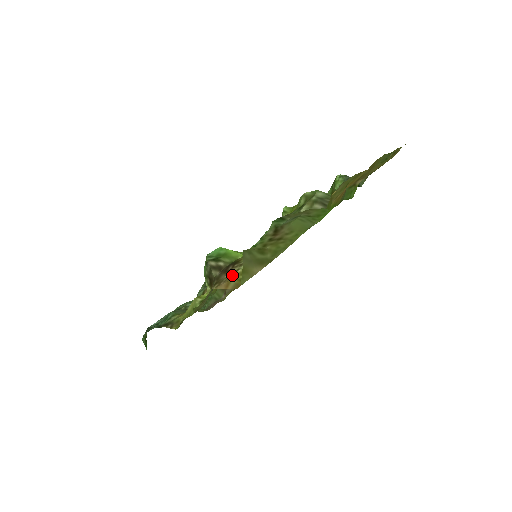
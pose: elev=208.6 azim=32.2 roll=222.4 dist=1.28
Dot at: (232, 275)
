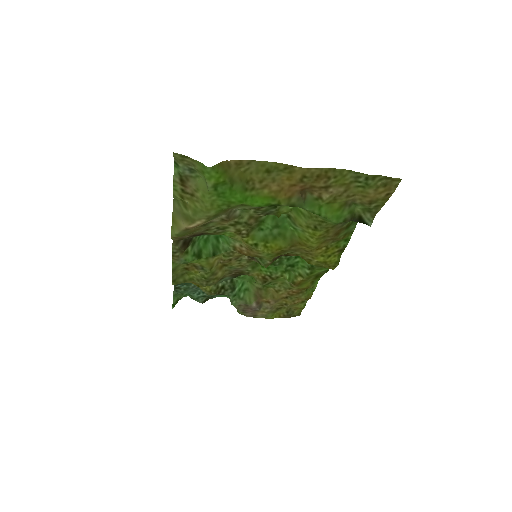
Dot at: occluded
